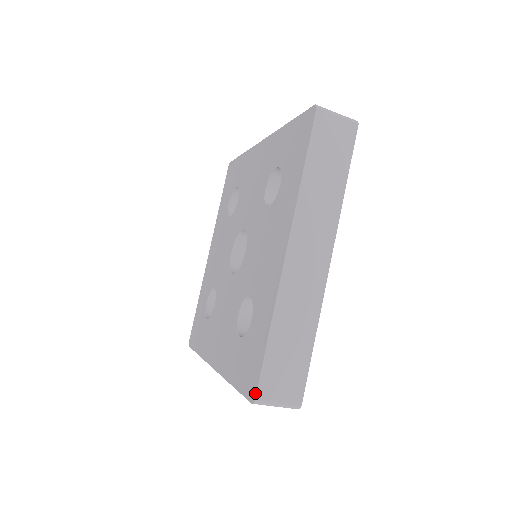
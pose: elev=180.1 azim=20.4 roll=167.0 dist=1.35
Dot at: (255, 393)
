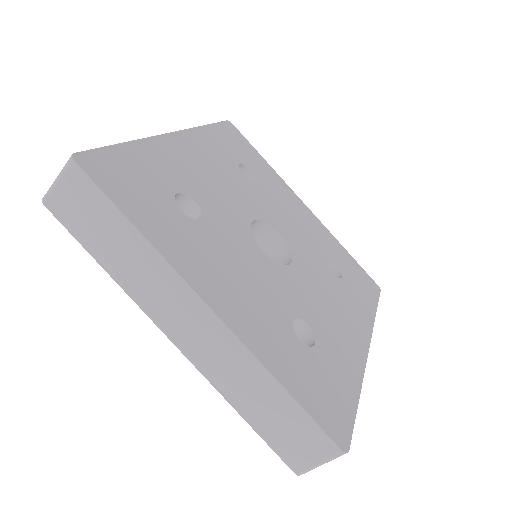
Dot at: (291, 468)
